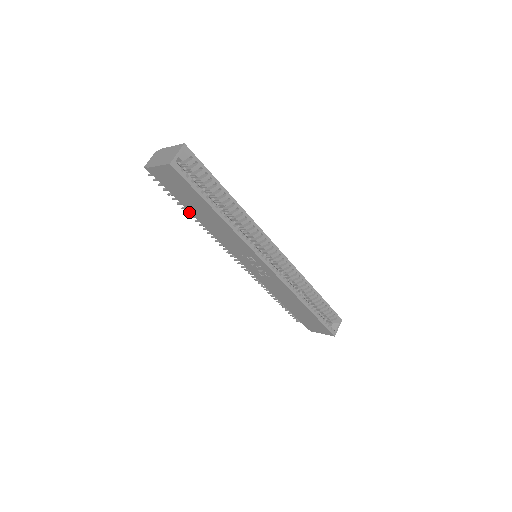
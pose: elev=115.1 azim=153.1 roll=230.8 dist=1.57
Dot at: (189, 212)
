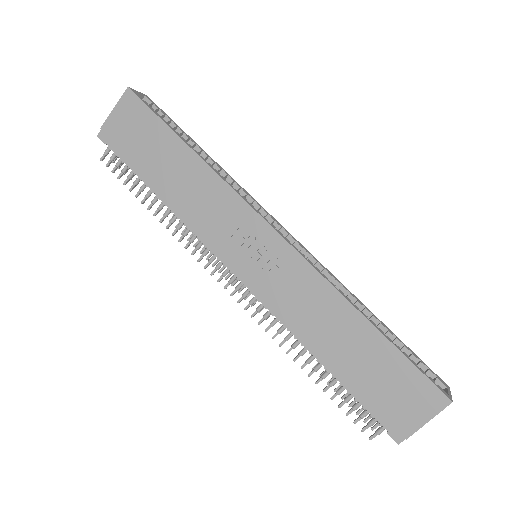
Dot at: (152, 200)
